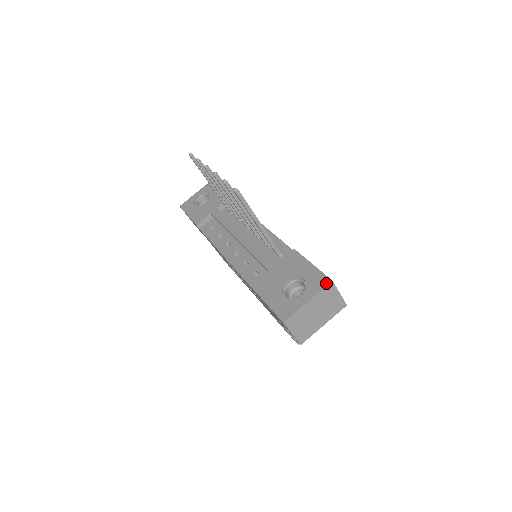
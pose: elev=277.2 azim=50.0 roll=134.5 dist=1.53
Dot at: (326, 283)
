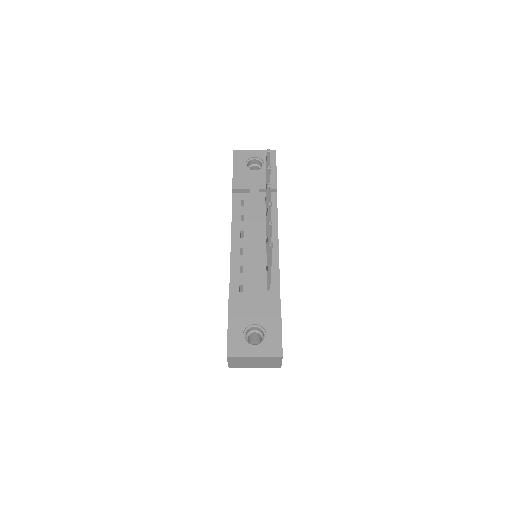
Dot at: (277, 355)
